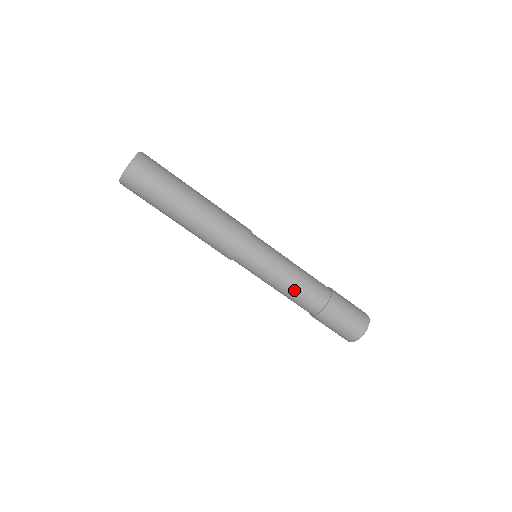
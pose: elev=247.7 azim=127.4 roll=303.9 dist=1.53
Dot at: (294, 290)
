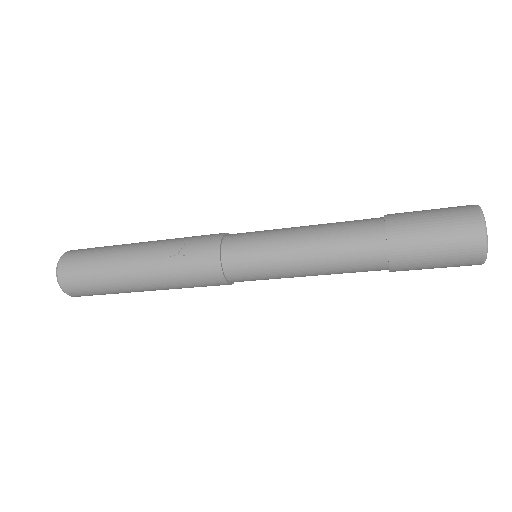
Dot at: (326, 263)
